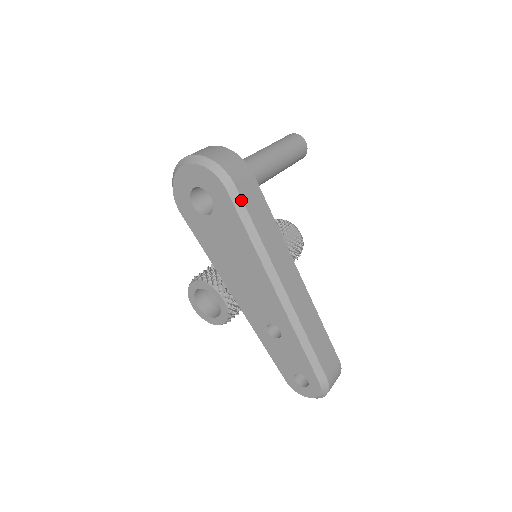
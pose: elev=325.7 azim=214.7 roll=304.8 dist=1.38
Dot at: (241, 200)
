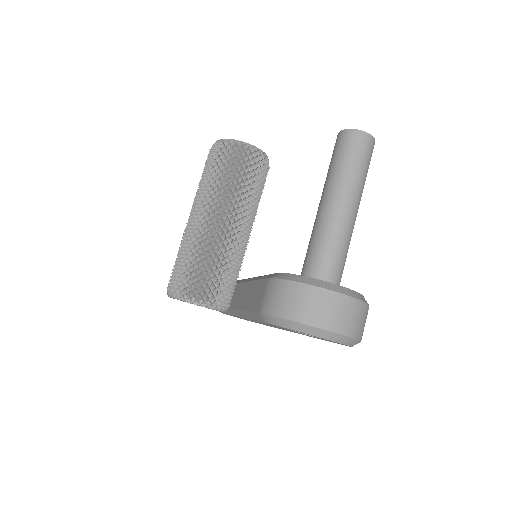
Dot at: occluded
